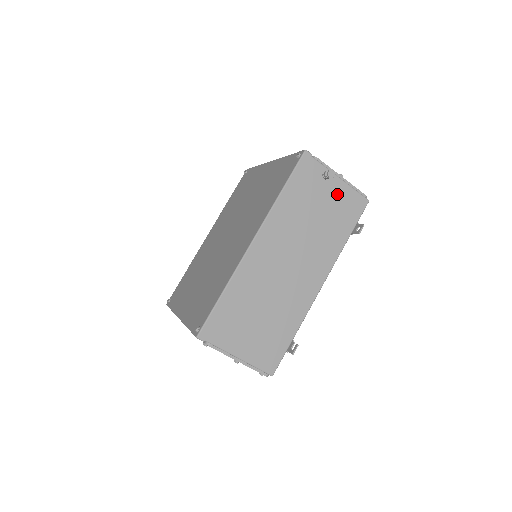
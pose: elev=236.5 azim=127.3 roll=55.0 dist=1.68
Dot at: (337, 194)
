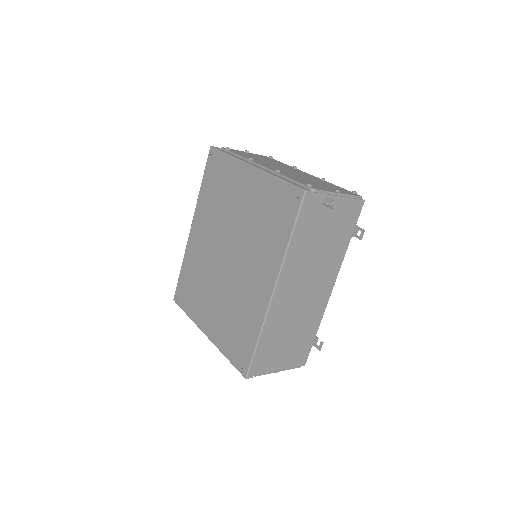
Dot at: (337, 212)
